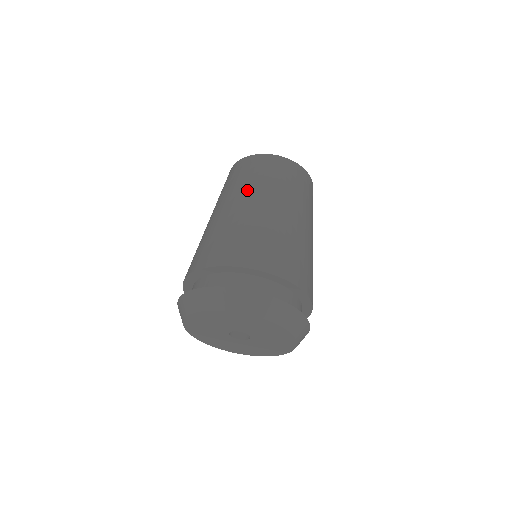
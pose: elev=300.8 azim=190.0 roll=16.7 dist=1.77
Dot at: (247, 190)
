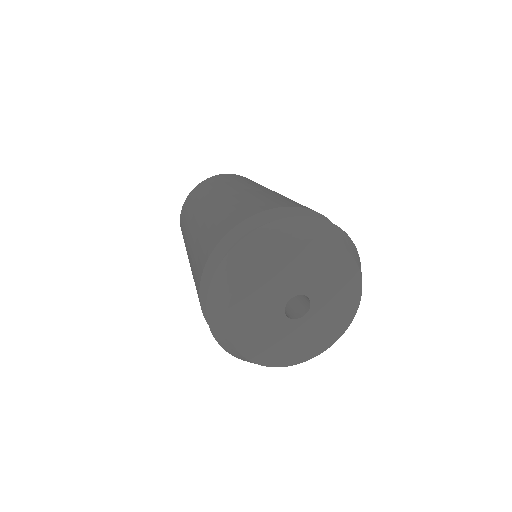
Dot at: (229, 186)
